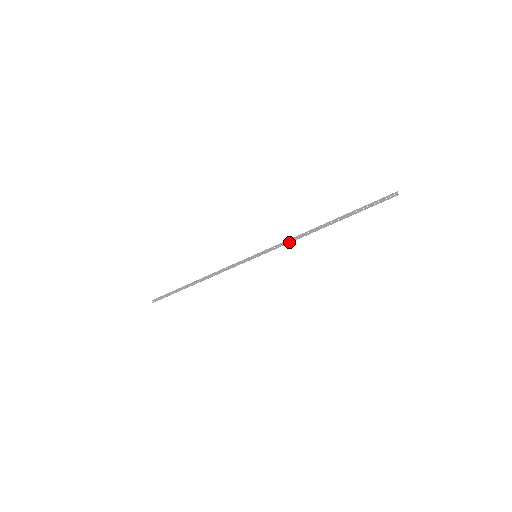
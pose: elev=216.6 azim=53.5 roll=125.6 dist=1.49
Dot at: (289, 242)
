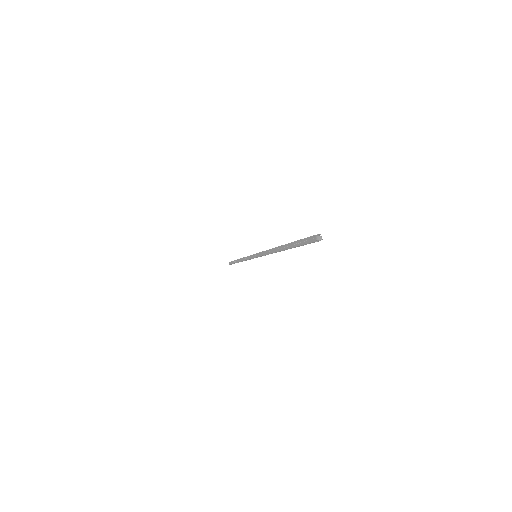
Dot at: (265, 254)
